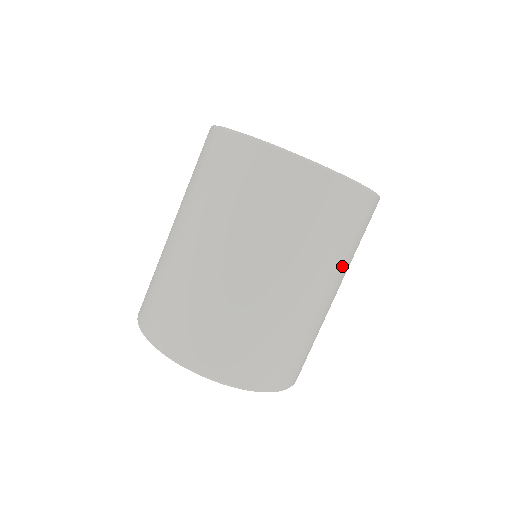
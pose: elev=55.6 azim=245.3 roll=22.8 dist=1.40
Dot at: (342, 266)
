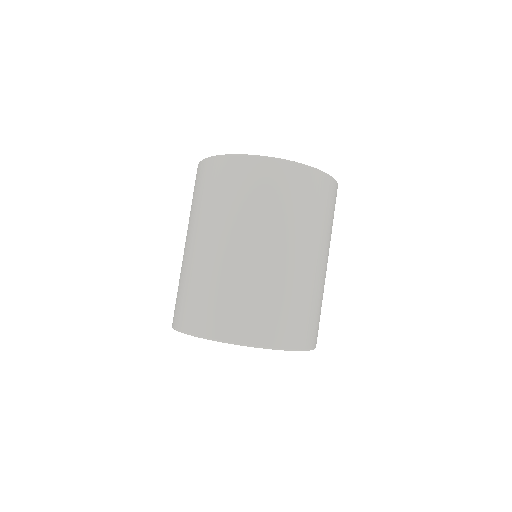
Dot at: occluded
